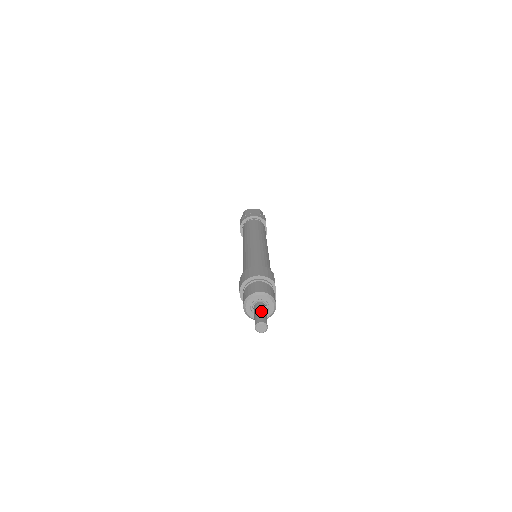
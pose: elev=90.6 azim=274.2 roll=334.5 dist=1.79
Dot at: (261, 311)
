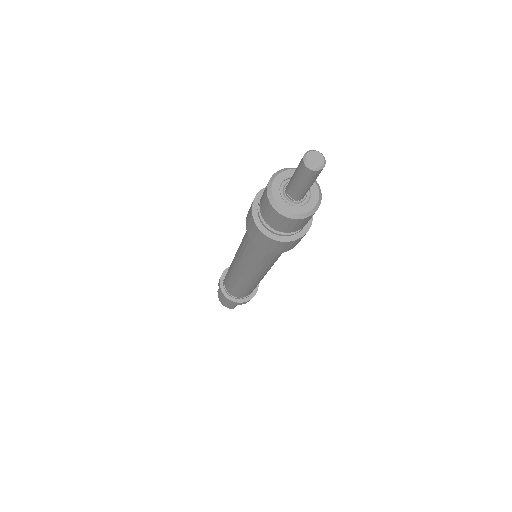
Dot at: occluded
